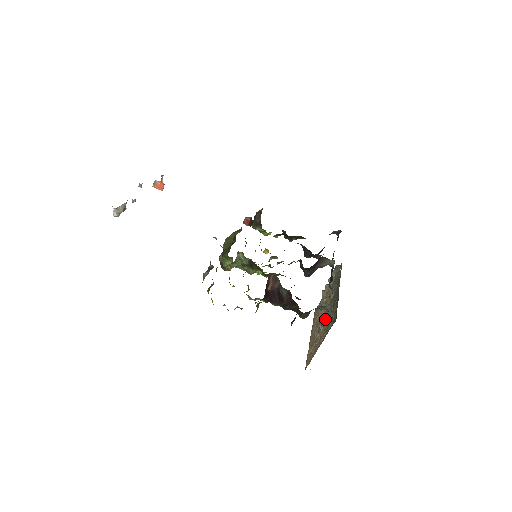
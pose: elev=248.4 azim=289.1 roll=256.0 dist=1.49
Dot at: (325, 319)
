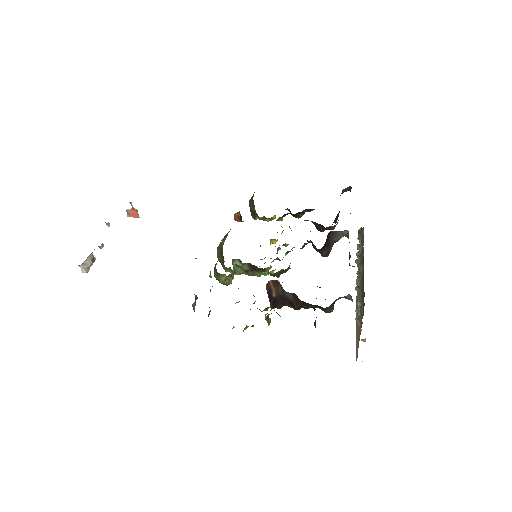
Dot at: (358, 303)
